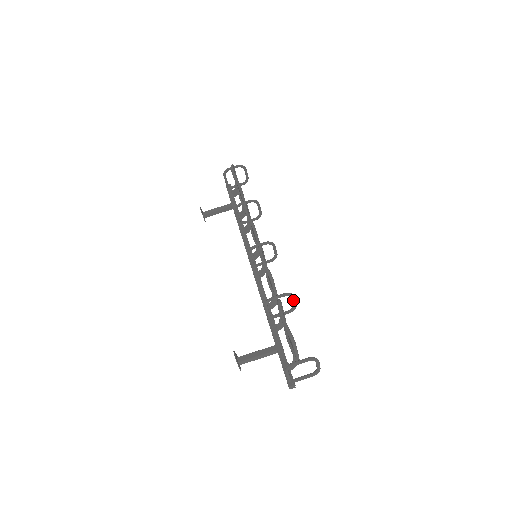
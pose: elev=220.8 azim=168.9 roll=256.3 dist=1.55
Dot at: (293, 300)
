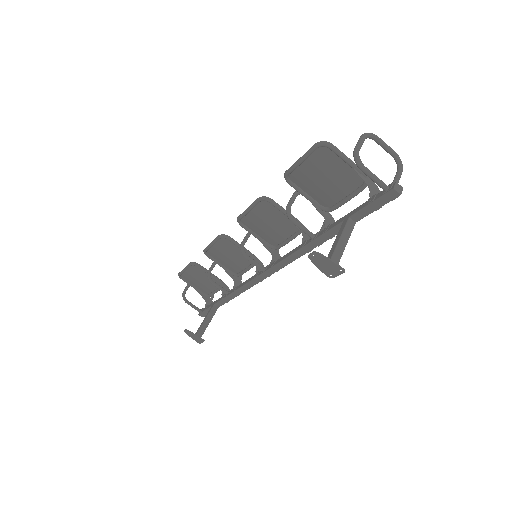
Dot at: occluded
